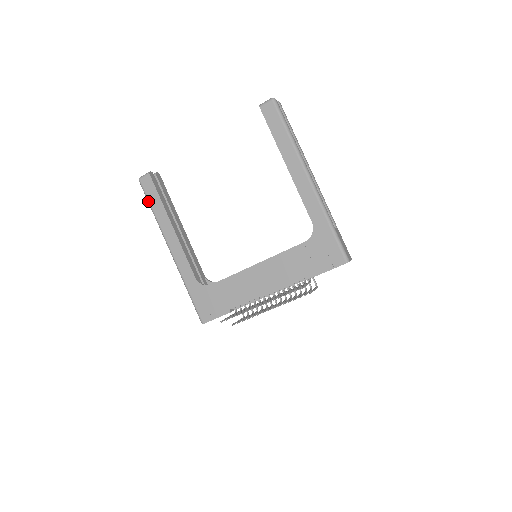
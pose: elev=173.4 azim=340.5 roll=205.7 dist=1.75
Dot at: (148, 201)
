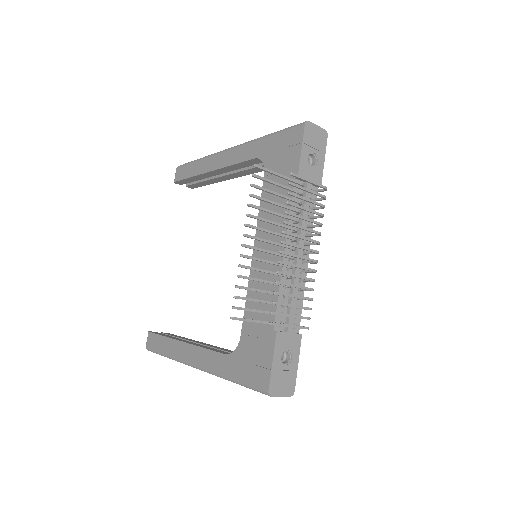
Dot at: (158, 353)
